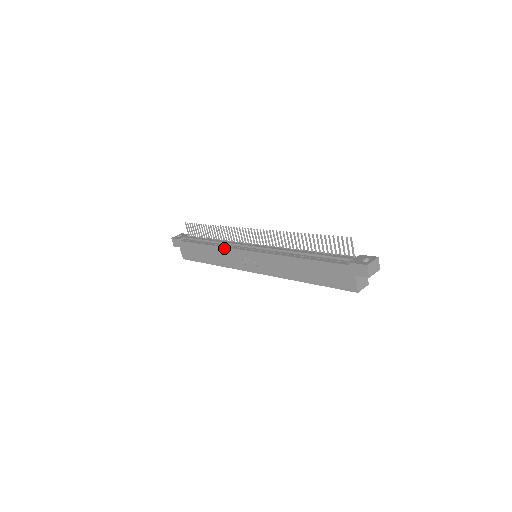
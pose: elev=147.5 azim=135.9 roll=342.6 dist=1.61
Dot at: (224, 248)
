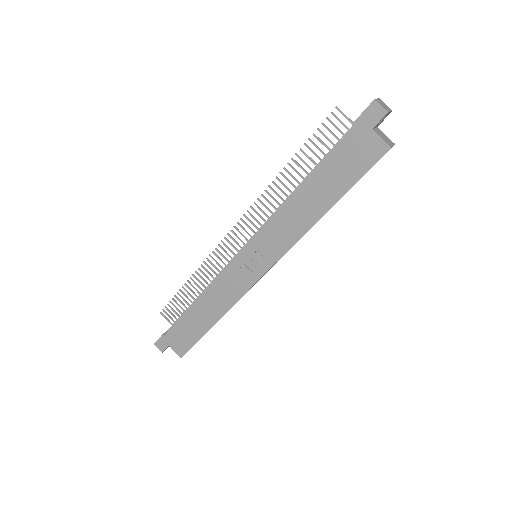
Dot at: (216, 281)
